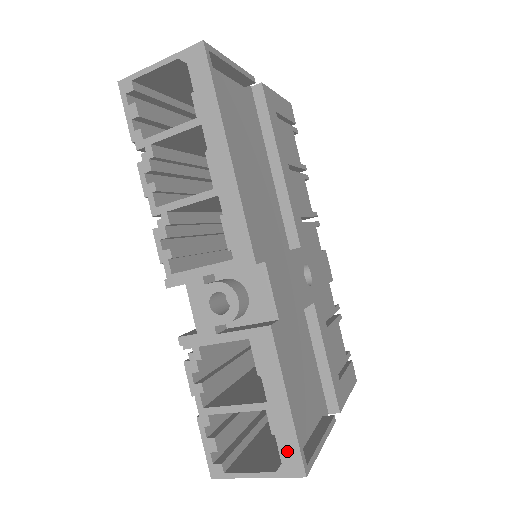
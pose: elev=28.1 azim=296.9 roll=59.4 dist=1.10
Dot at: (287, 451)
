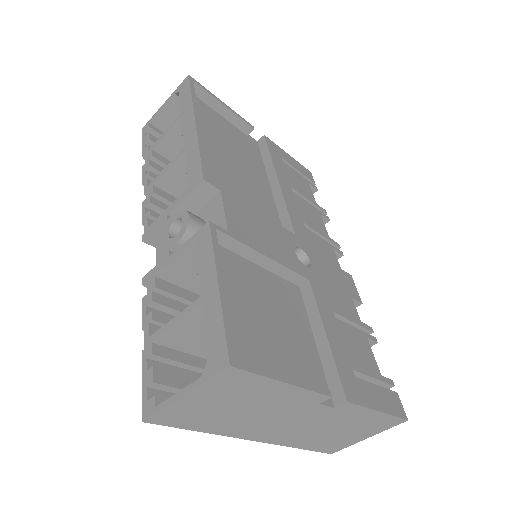
Dot at: (213, 342)
